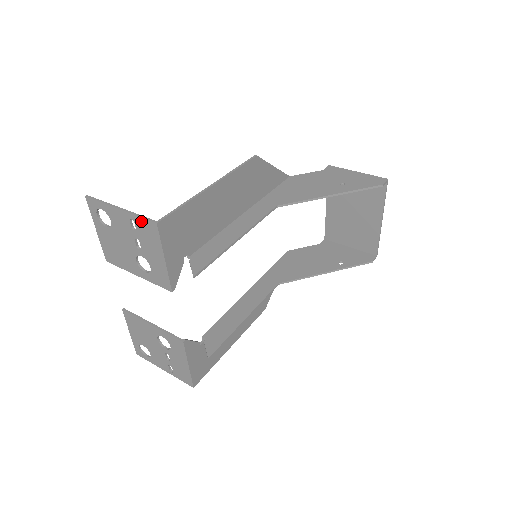
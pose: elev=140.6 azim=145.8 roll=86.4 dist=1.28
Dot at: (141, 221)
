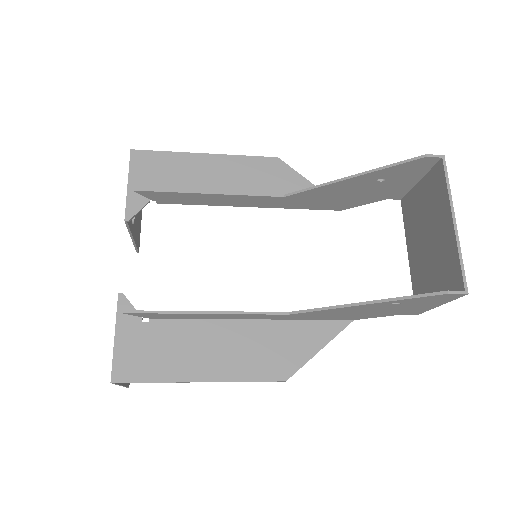
Dot at: occluded
